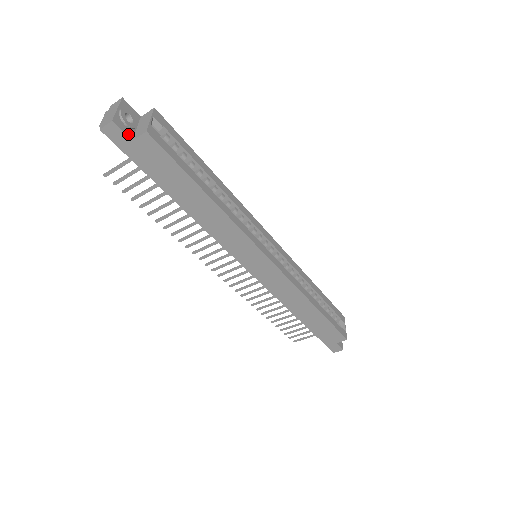
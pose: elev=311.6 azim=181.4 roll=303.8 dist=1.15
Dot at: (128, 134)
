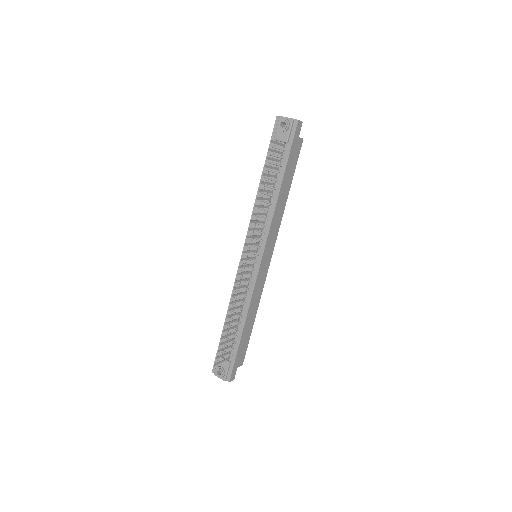
Dot at: (298, 133)
